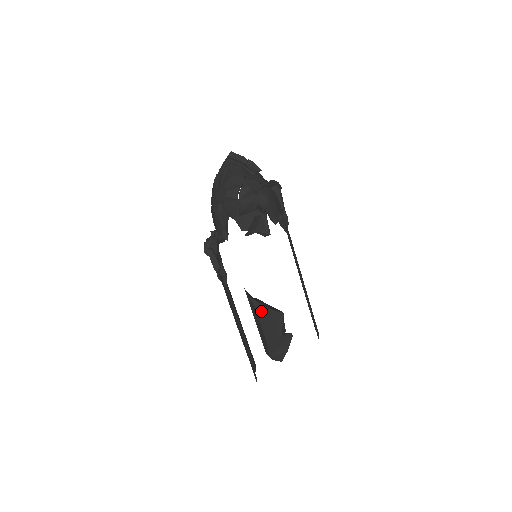
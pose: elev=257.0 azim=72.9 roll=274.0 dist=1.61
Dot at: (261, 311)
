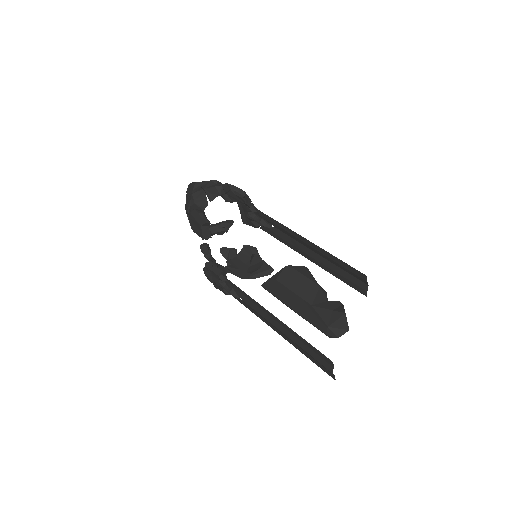
Dot at: (282, 277)
